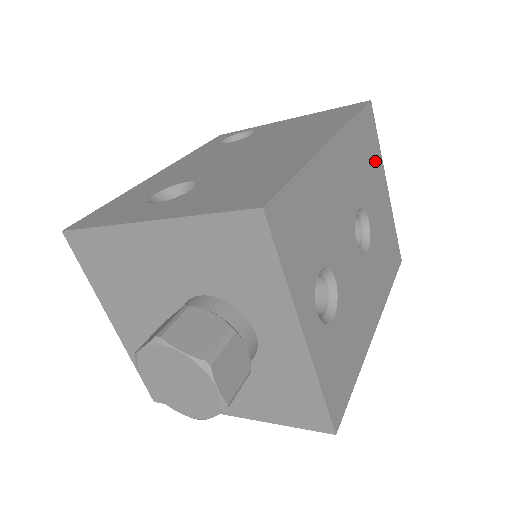
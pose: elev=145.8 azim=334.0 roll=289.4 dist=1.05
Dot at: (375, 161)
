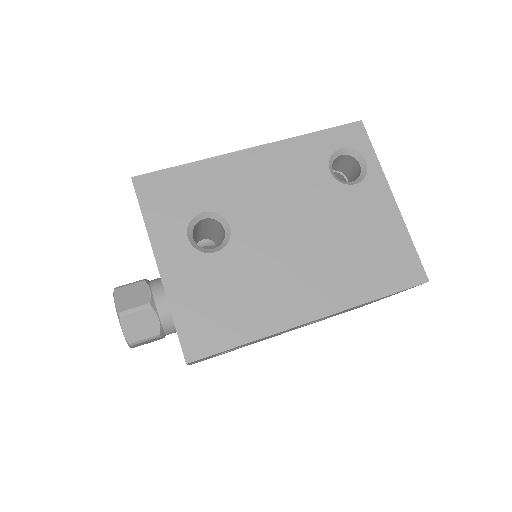
Dot at: occluded
